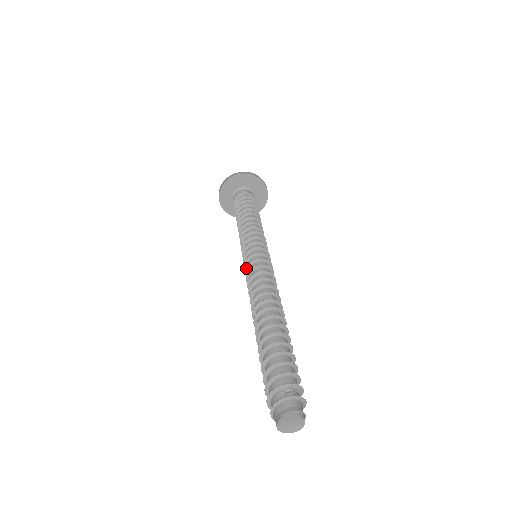
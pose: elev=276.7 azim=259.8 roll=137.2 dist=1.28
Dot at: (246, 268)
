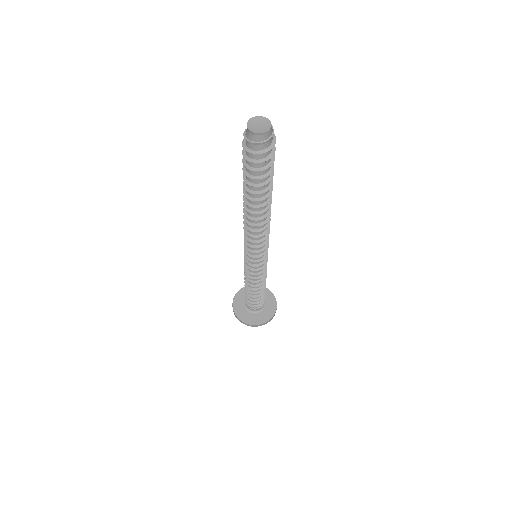
Dot at: (244, 242)
